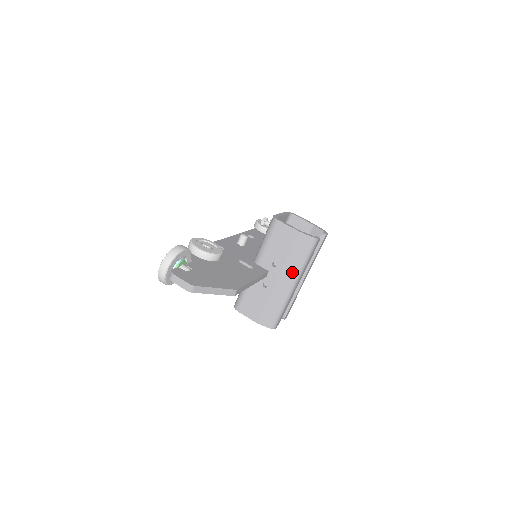
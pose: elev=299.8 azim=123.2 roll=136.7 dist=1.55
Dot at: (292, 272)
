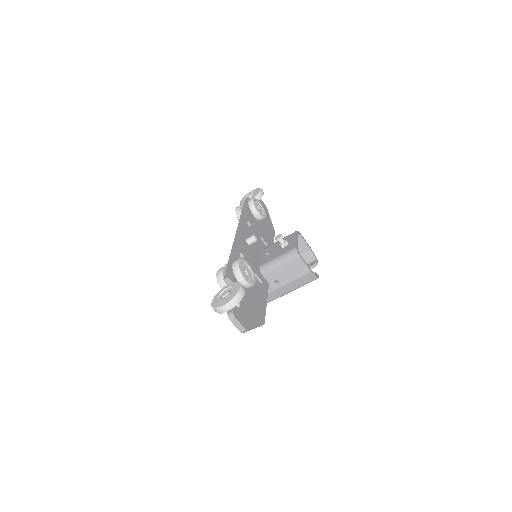
Dot at: (286, 290)
